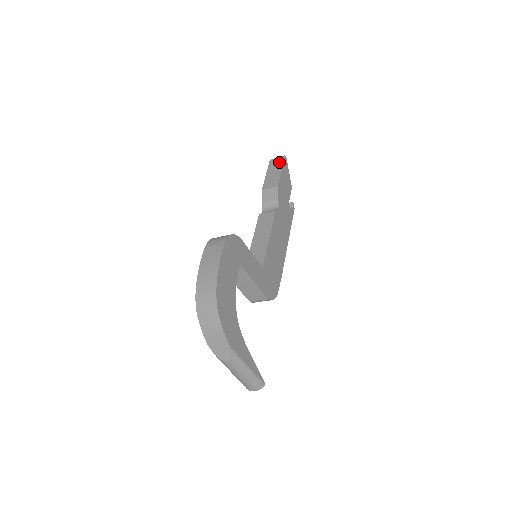
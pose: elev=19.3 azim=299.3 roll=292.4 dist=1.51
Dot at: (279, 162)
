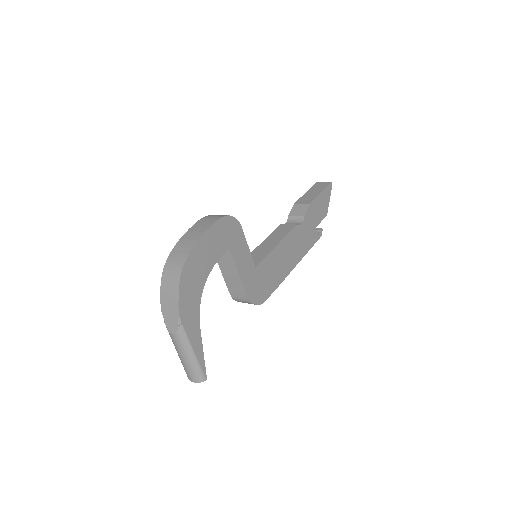
Dot at: (323, 186)
